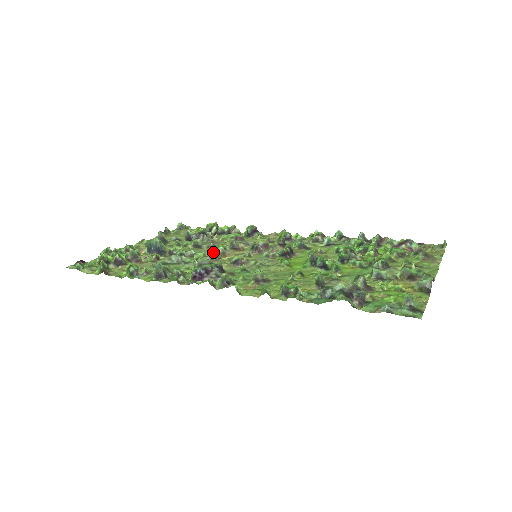
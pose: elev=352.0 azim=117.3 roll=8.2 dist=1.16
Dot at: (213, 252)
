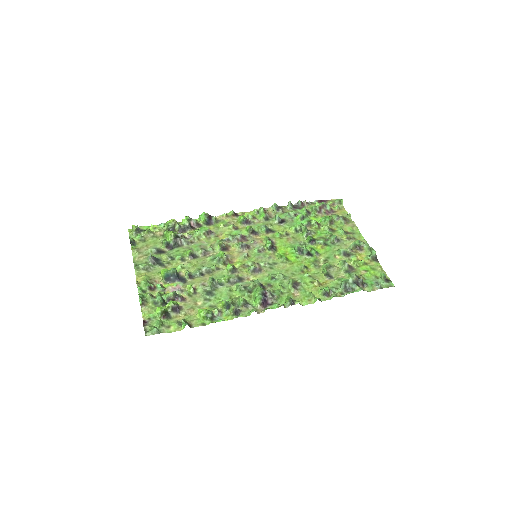
Dot at: (232, 267)
